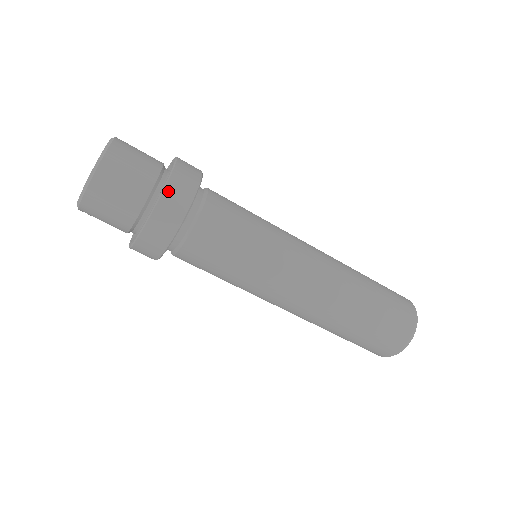
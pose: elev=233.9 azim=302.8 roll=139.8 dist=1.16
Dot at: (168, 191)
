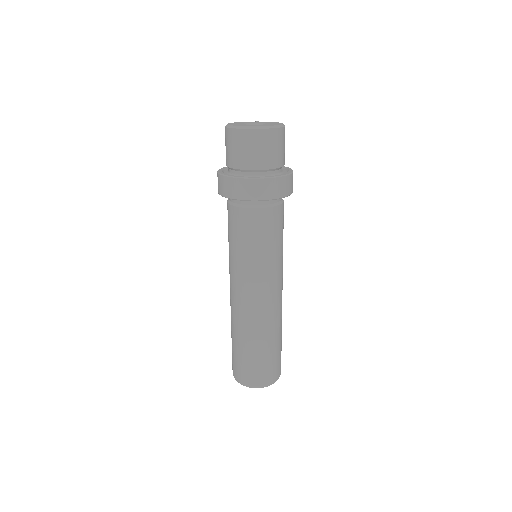
Dot at: occluded
